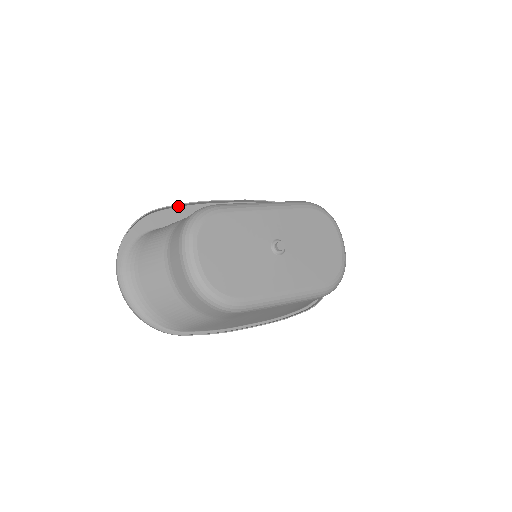
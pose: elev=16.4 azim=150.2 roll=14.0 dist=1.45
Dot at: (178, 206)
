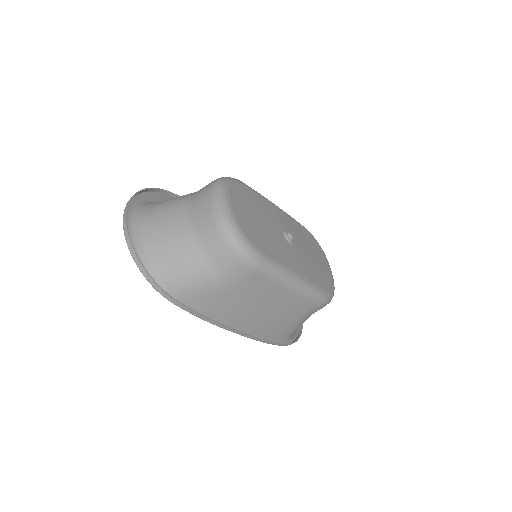
Dot at: occluded
